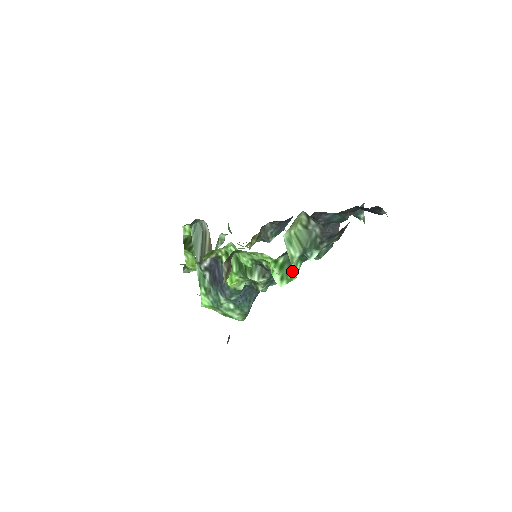
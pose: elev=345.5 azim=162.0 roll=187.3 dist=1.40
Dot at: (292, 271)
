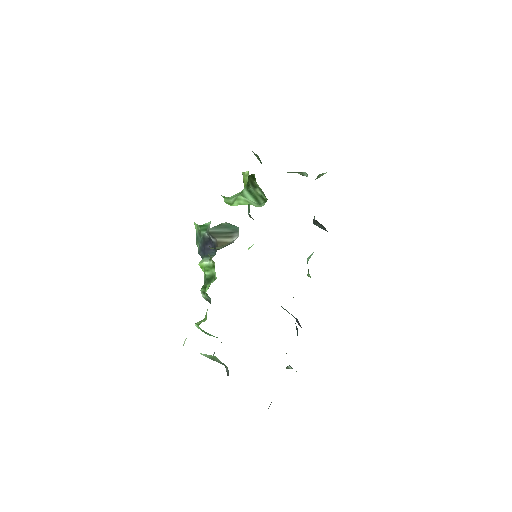
Dot at: (209, 334)
